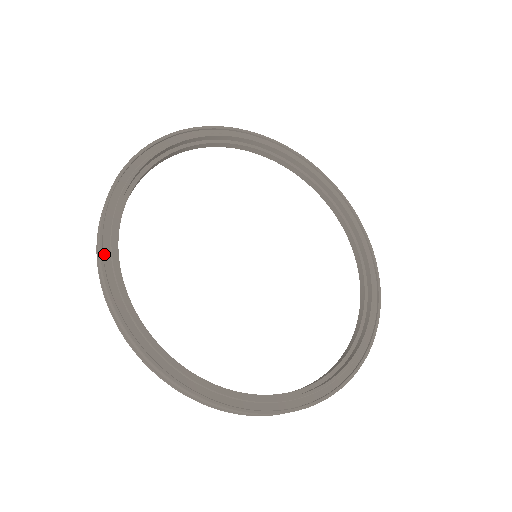
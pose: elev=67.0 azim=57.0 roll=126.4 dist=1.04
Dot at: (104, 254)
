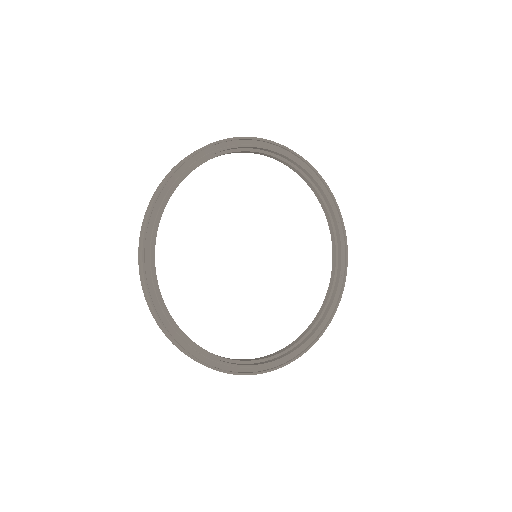
Dot at: (145, 247)
